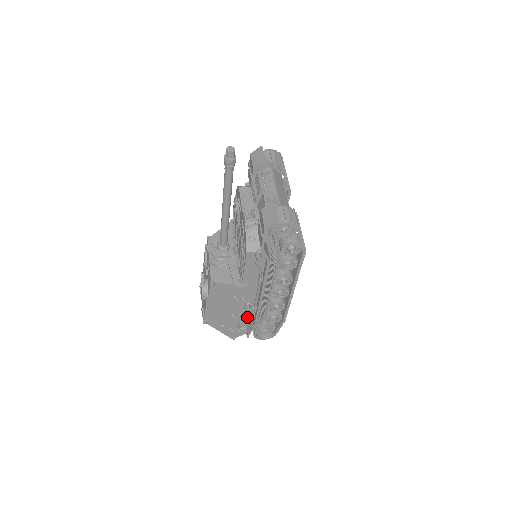
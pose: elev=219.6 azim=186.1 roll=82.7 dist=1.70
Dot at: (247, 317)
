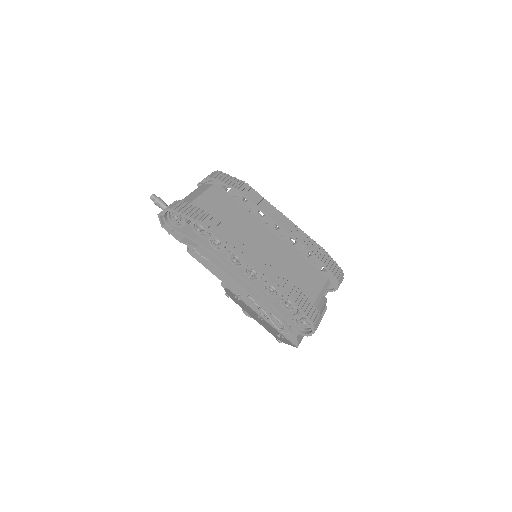
Dot at: (272, 314)
